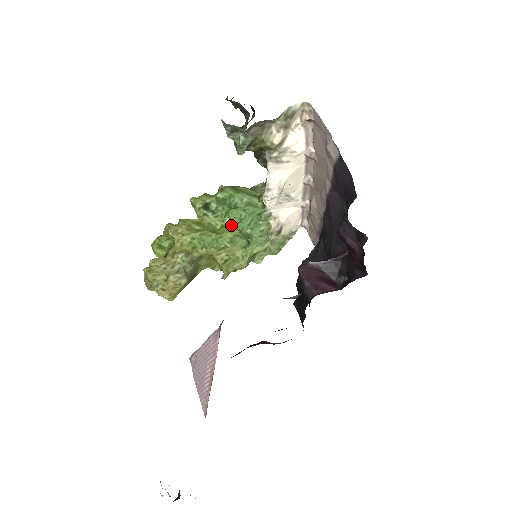
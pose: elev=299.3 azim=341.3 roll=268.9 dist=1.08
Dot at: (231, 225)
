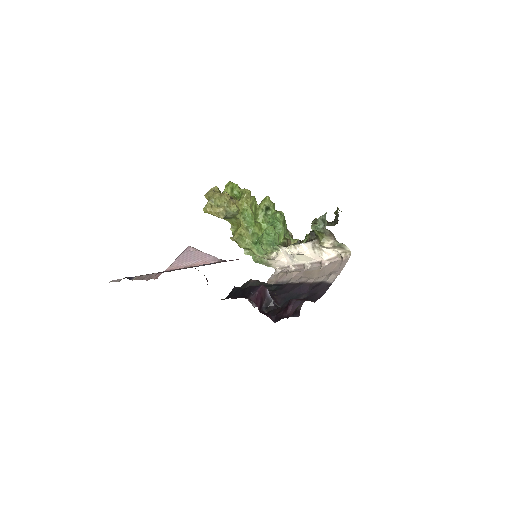
Dot at: (262, 228)
